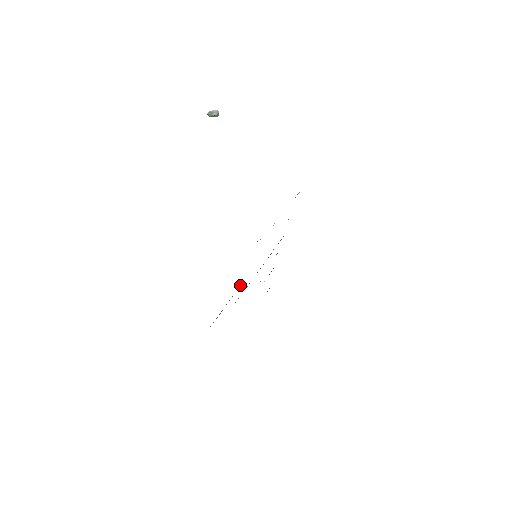
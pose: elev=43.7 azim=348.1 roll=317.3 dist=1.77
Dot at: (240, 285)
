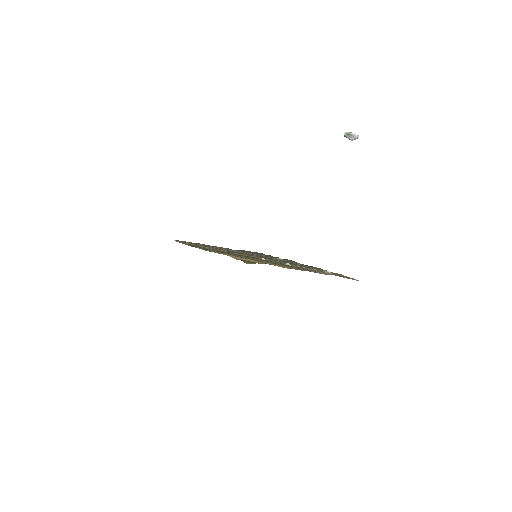
Dot at: (229, 250)
